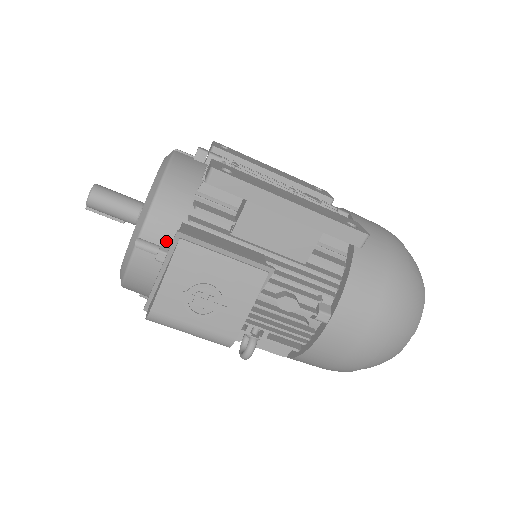
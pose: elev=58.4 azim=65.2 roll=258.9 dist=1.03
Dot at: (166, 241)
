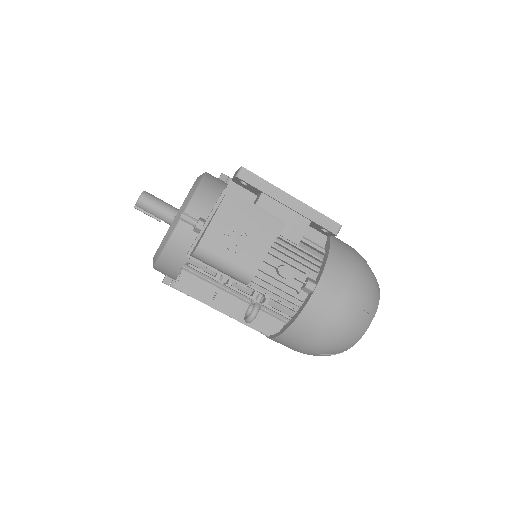
Dot at: (203, 217)
